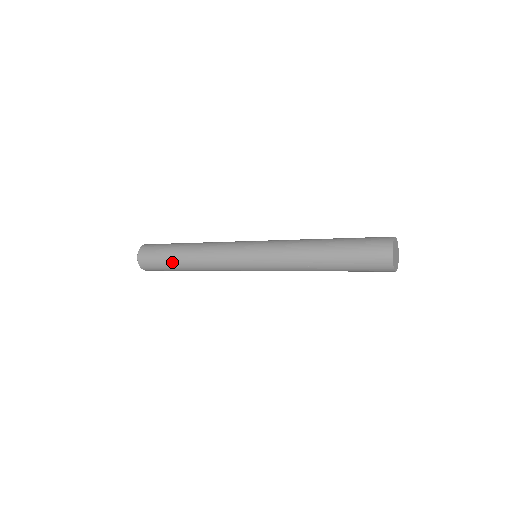
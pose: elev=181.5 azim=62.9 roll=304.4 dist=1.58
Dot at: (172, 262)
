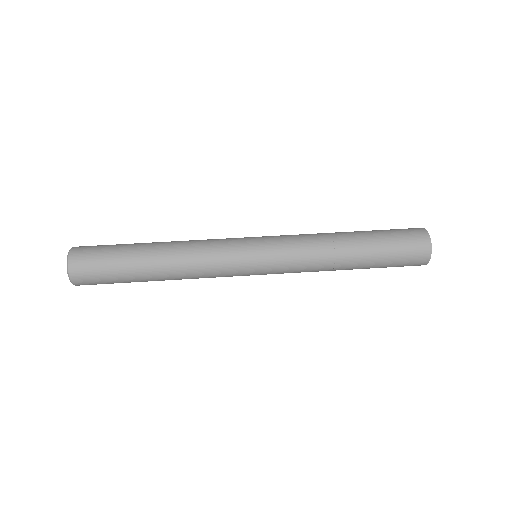
Dot at: occluded
